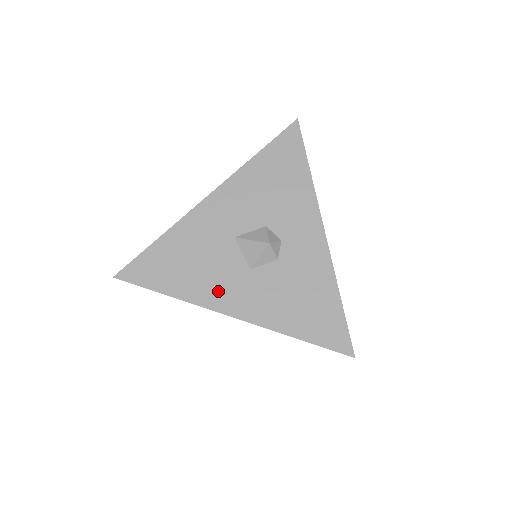
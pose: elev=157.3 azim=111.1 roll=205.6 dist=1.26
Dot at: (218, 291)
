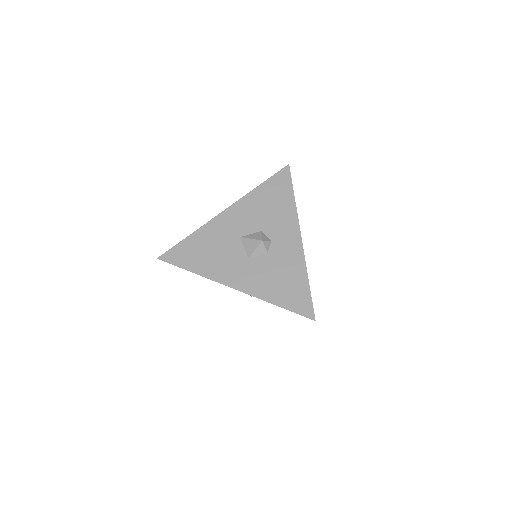
Dot at: (226, 271)
